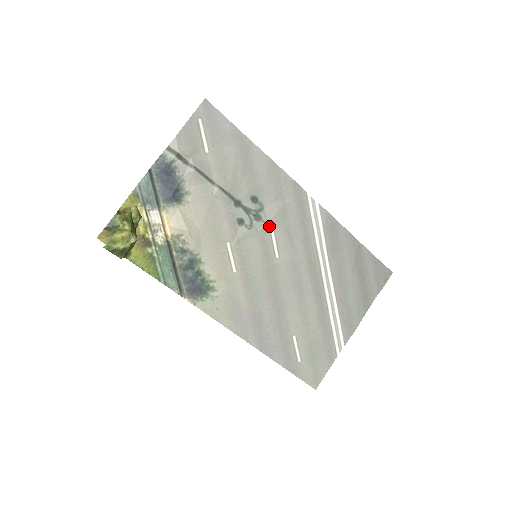
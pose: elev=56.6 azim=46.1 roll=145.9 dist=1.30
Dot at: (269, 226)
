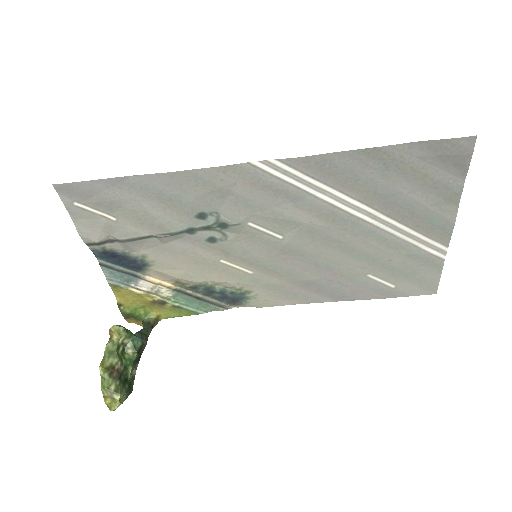
Dot at: (242, 224)
